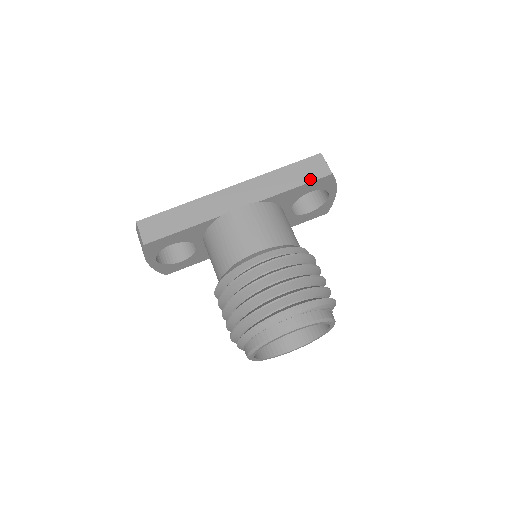
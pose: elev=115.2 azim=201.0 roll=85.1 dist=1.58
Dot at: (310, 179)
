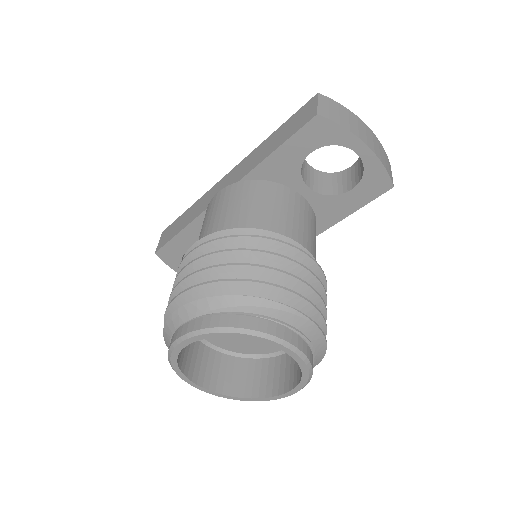
Dot at: (292, 133)
